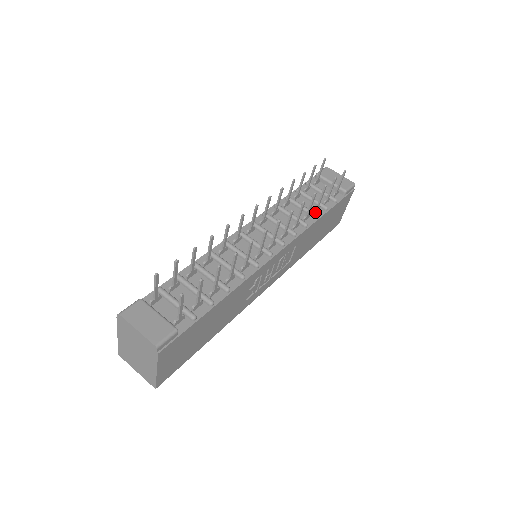
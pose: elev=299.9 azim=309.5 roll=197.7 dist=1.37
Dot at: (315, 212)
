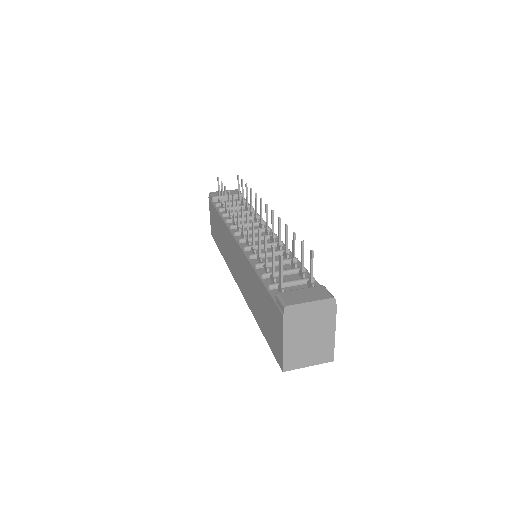
Dot at: occluded
